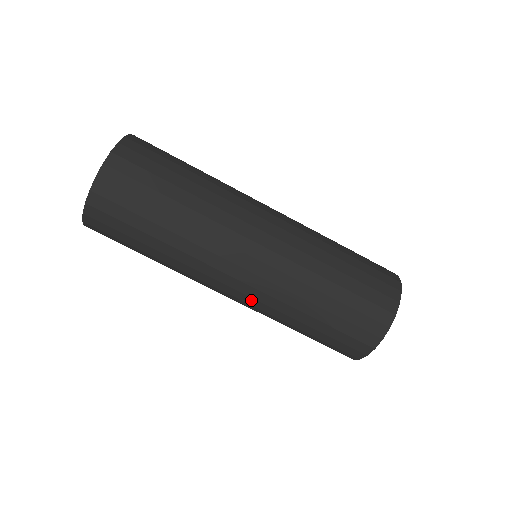
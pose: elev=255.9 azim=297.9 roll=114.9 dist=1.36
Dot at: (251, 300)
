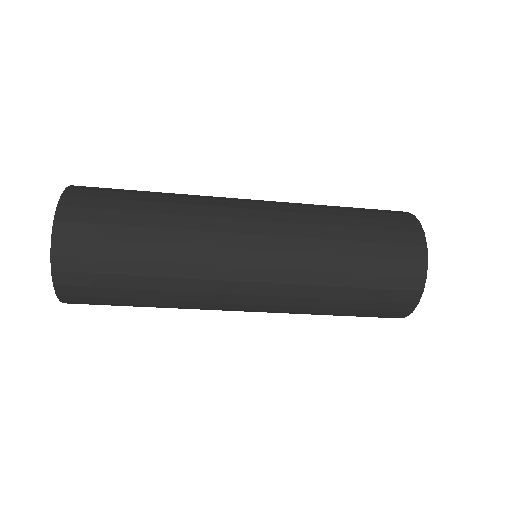
Dot at: occluded
